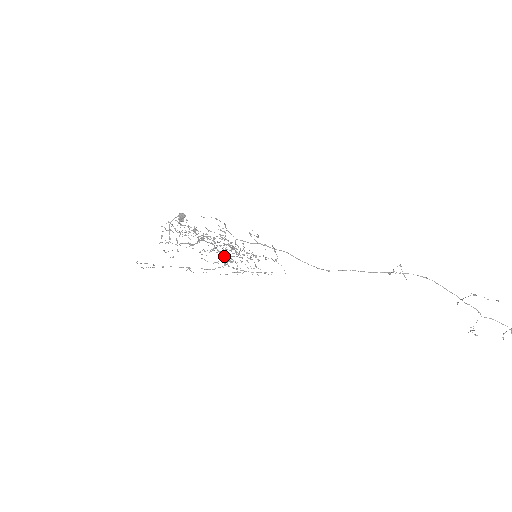
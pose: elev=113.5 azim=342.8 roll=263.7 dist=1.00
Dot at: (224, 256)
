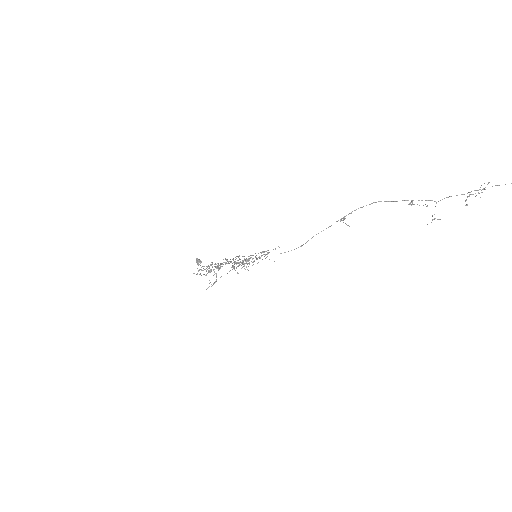
Dot at: occluded
